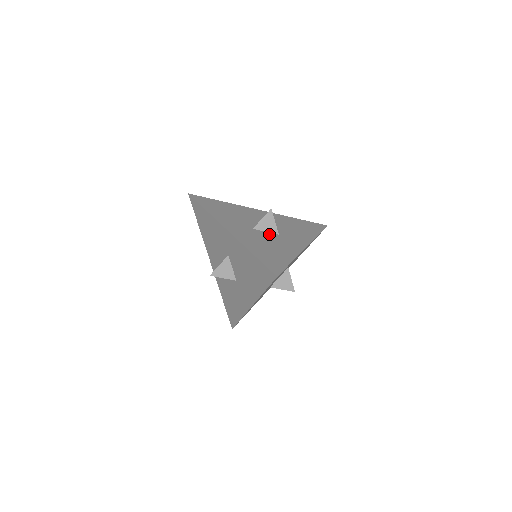
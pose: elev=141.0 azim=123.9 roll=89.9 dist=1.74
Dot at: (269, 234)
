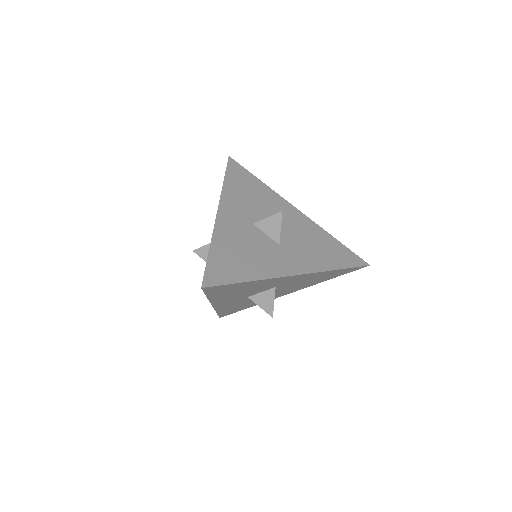
Dot at: (266, 238)
